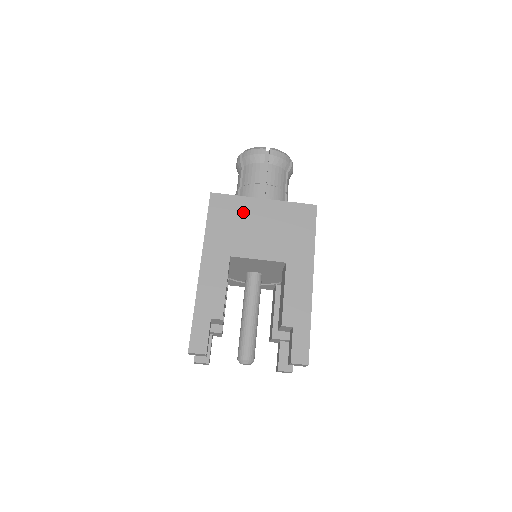
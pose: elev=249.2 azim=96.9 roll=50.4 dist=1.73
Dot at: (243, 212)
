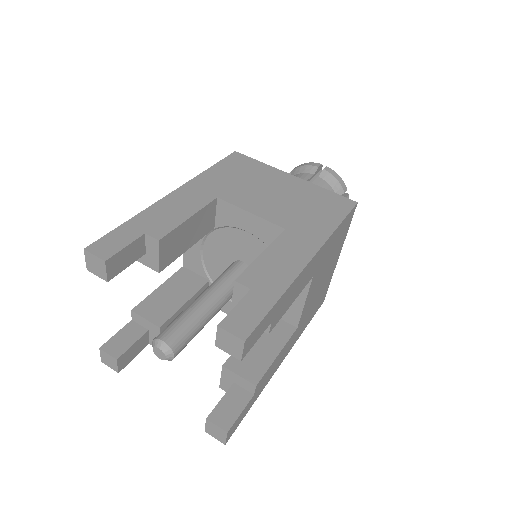
Dot at: (261, 175)
